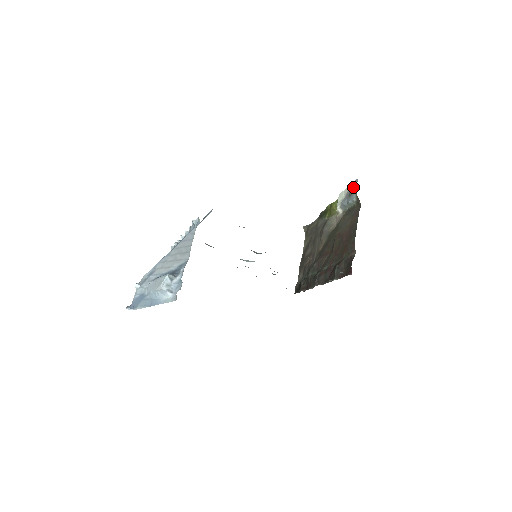
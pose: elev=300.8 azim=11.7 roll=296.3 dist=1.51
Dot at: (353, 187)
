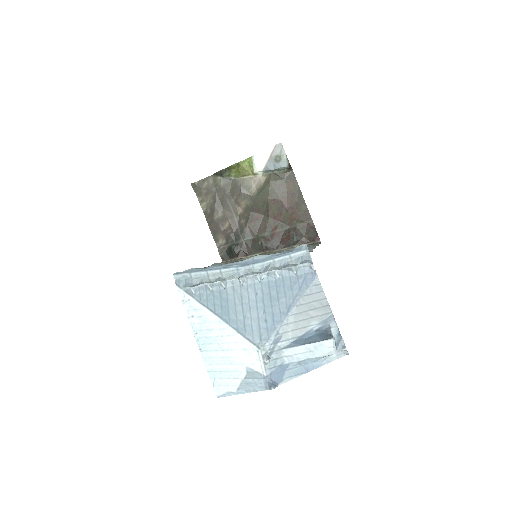
Dot at: (278, 152)
